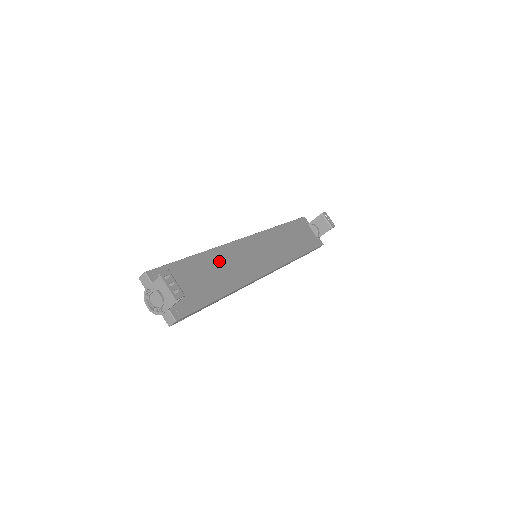
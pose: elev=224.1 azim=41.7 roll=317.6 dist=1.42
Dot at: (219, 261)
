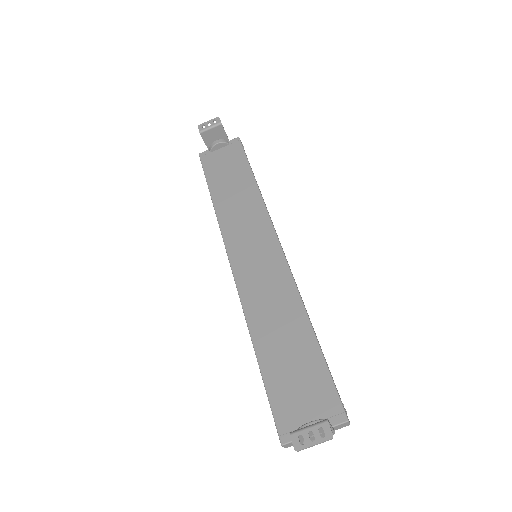
Dot at: (265, 322)
